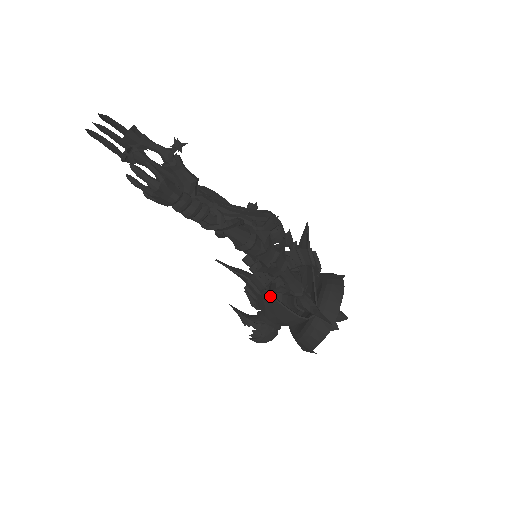
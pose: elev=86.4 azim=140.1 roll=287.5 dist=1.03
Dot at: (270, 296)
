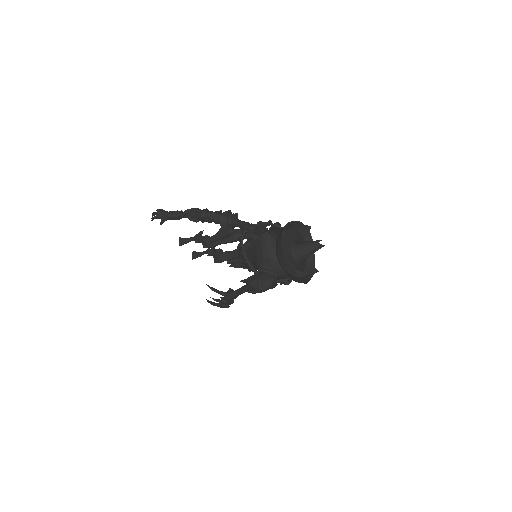
Dot at: (251, 252)
